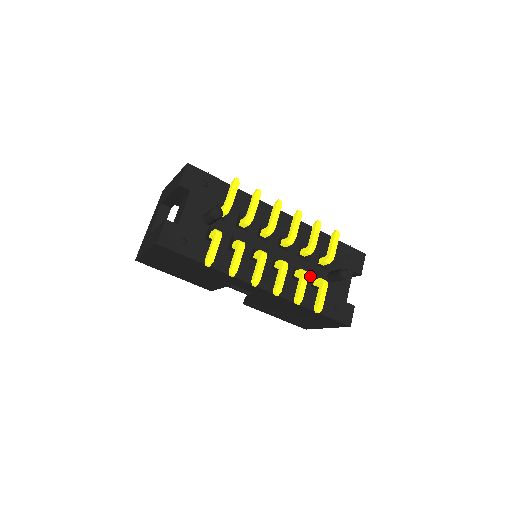
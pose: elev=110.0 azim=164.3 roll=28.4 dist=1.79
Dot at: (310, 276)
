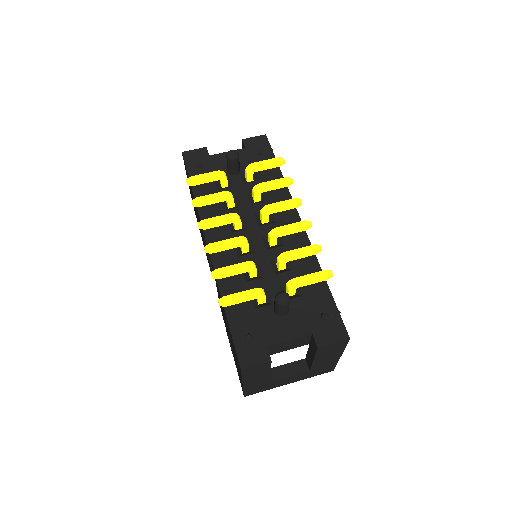
Dot at: (260, 284)
